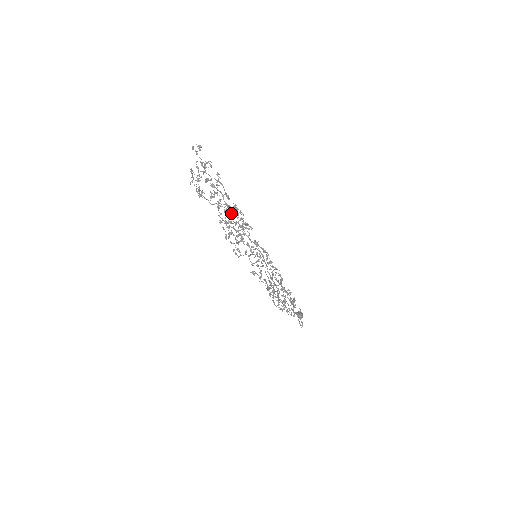
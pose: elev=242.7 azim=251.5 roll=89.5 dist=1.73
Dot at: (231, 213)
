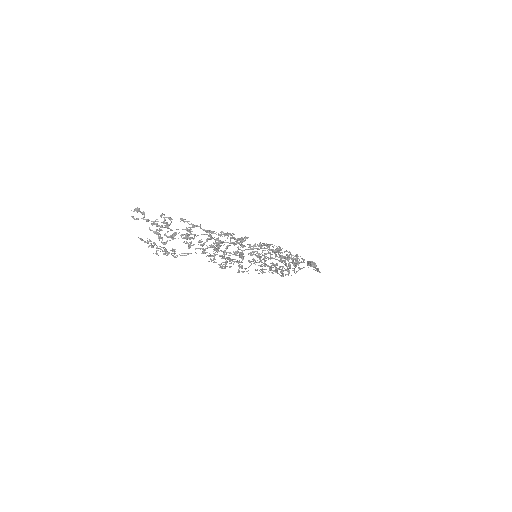
Dot at: occluded
